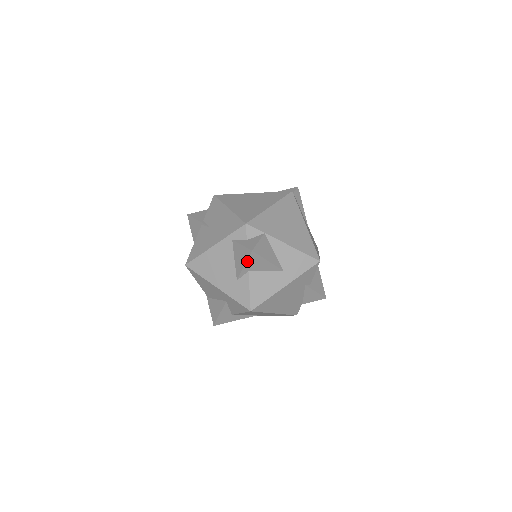
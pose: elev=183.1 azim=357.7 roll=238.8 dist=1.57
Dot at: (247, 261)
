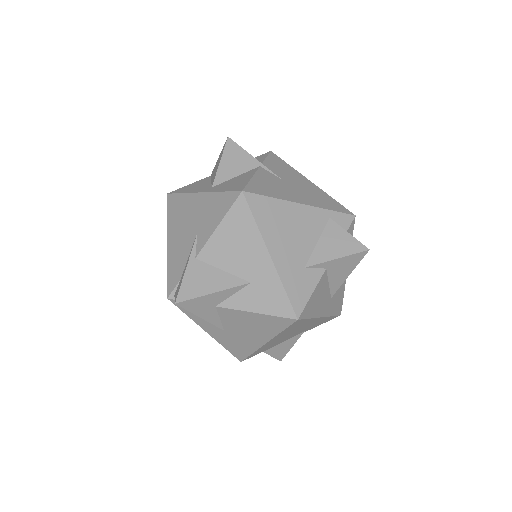
Dot at: (347, 256)
